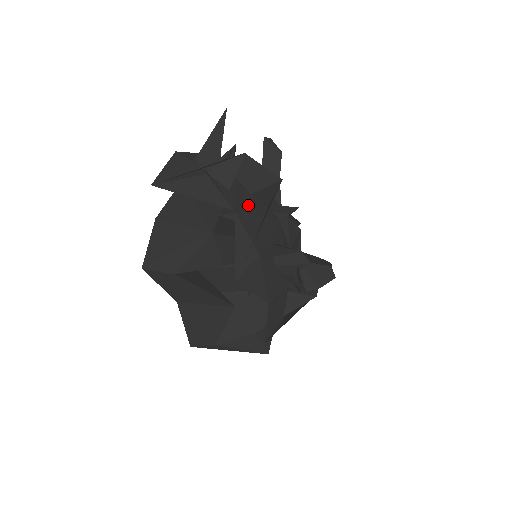
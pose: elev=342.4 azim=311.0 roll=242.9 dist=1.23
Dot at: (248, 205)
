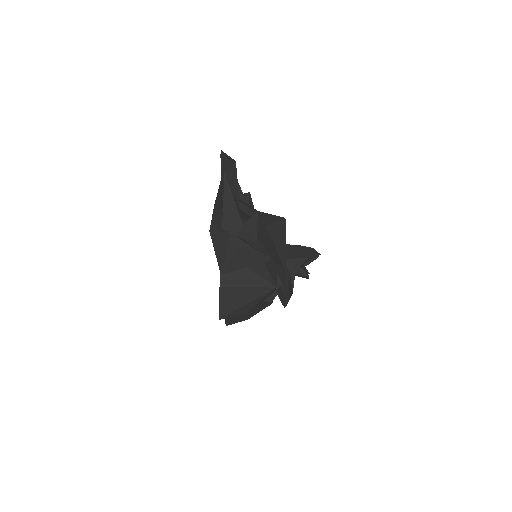
Dot at: (267, 243)
